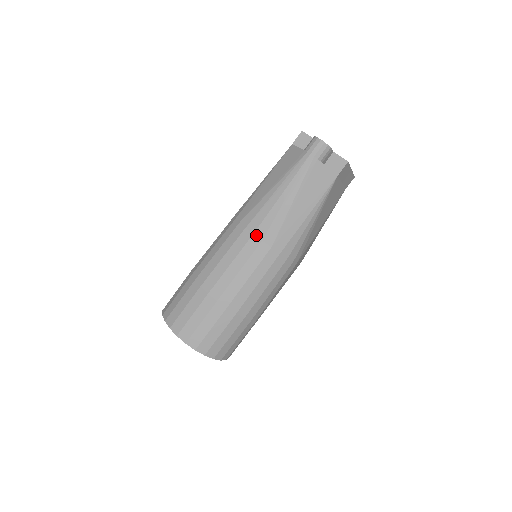
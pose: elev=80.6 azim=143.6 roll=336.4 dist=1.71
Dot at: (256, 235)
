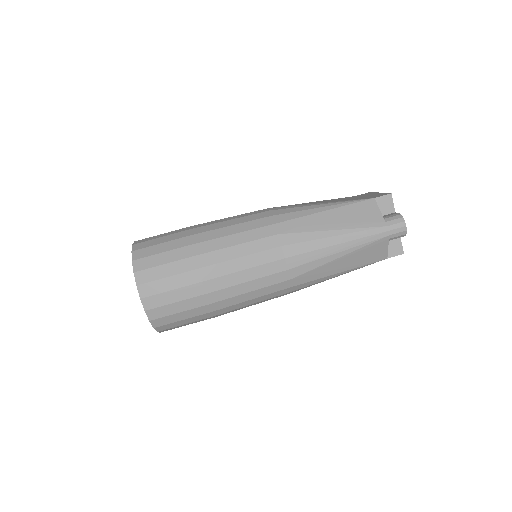
Dot at: (286, 261)
